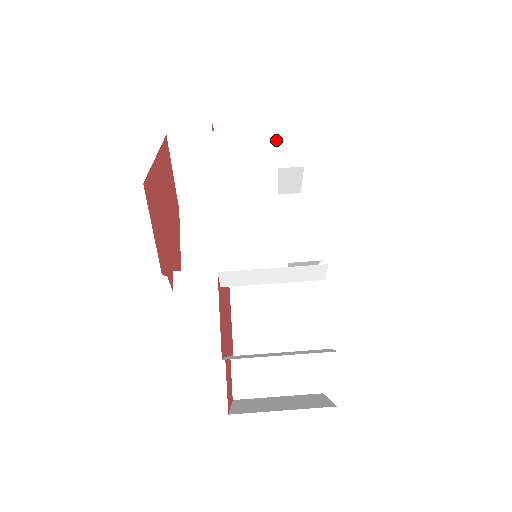
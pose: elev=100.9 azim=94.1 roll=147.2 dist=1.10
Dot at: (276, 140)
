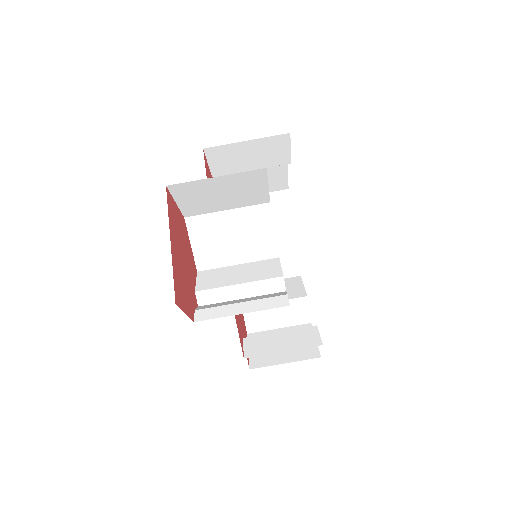
Dot at: (266, 174)
